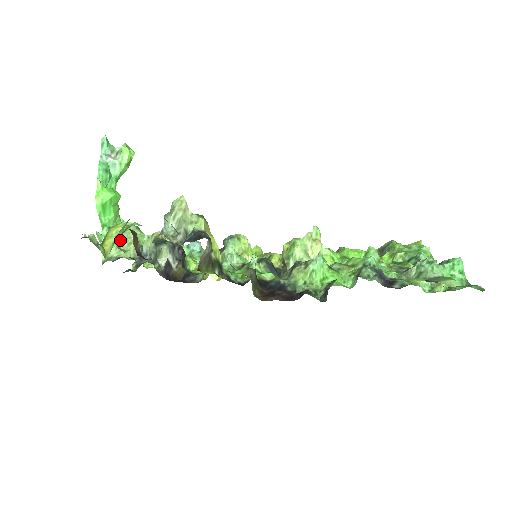
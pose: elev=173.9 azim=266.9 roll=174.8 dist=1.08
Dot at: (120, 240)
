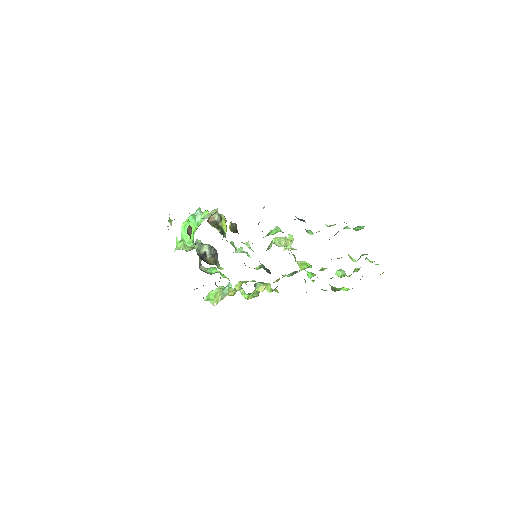
Dot at: (187, 247)
